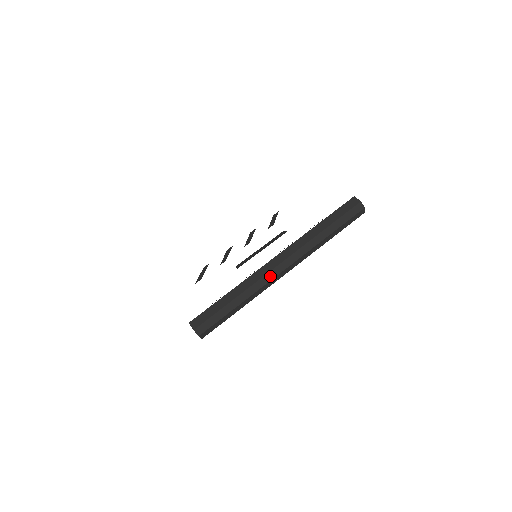
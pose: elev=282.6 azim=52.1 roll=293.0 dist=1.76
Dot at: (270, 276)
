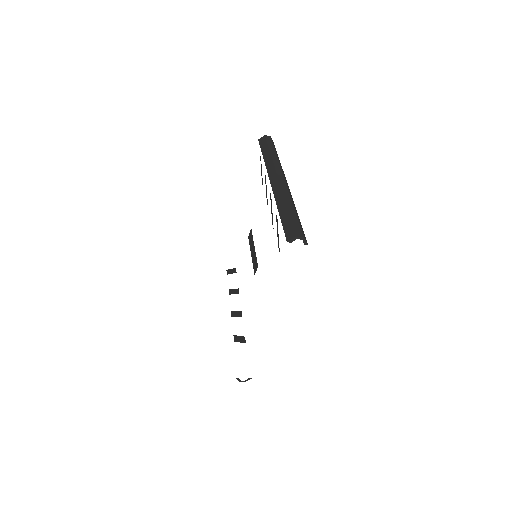
Dot at: (284, 185)
